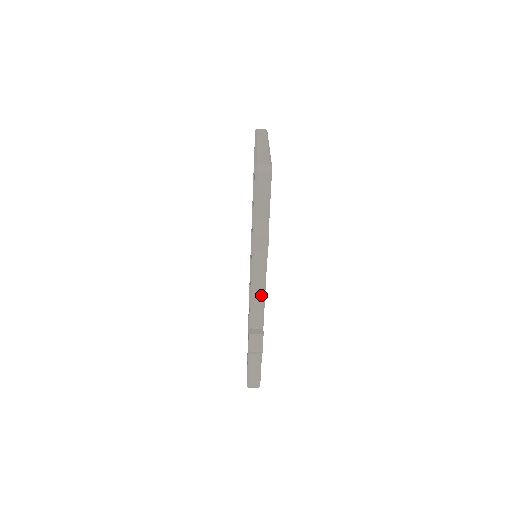
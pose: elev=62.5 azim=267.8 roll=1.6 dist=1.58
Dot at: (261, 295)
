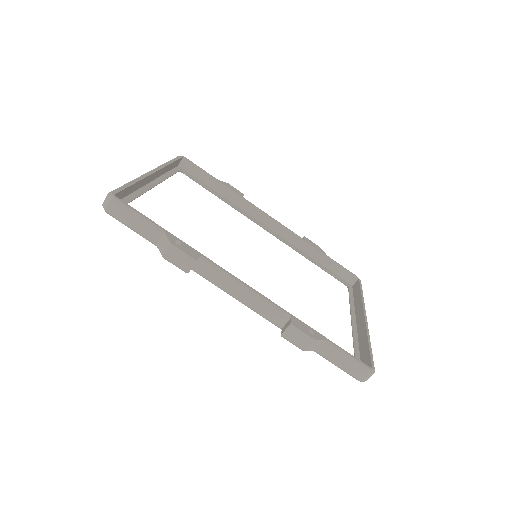
Dot at: (246, 293)
